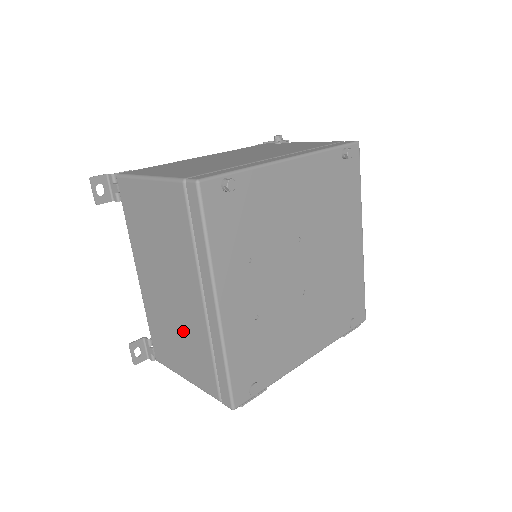
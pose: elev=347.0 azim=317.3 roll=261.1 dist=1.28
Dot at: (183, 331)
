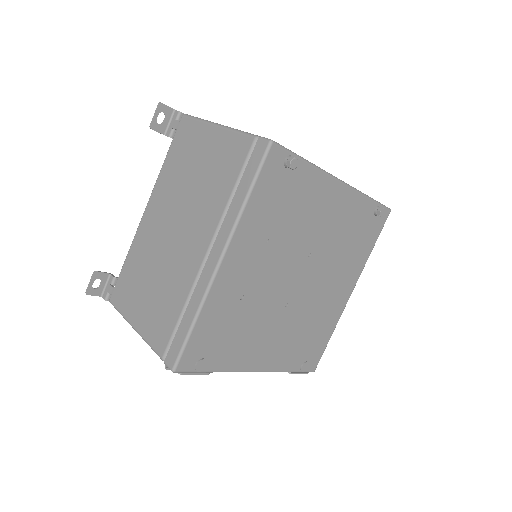
Dot at: (164, 277)
